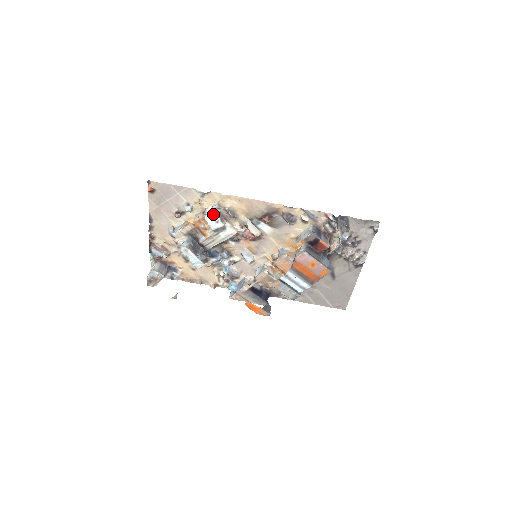
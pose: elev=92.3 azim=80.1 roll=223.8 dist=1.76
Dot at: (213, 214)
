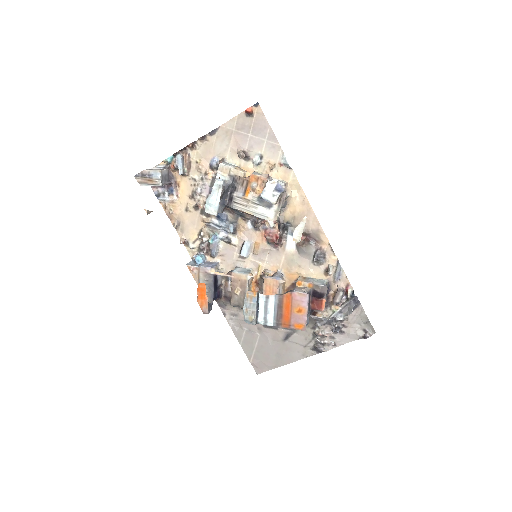
Dot at: (280, 186)
